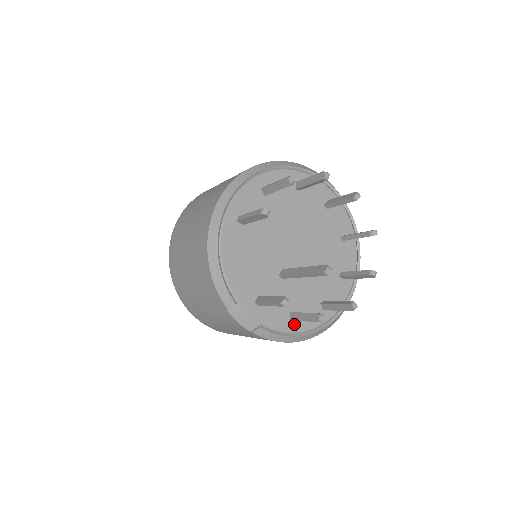
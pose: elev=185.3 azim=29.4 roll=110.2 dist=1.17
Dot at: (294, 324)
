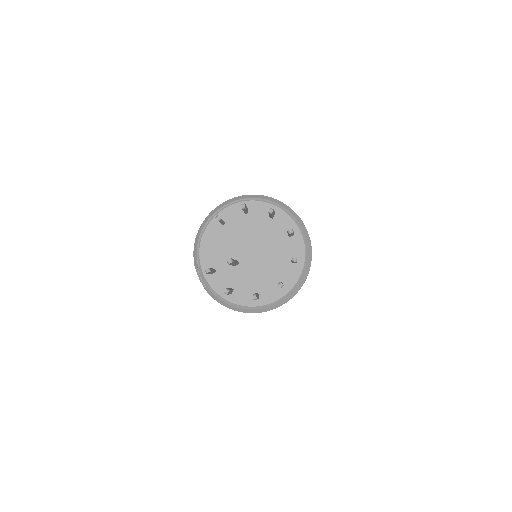
Dot at: (230, 296)
